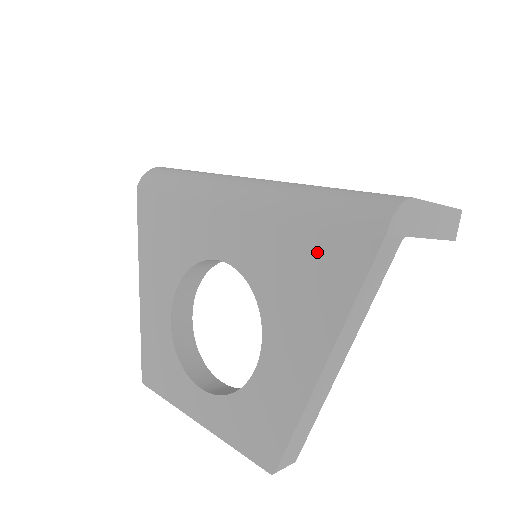
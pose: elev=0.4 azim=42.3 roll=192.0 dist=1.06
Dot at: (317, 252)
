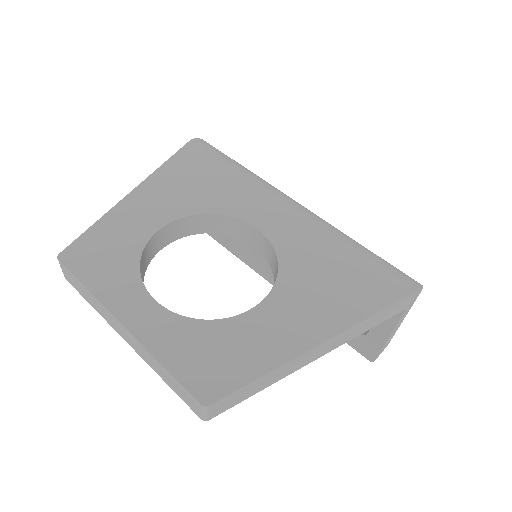
Dot at: (357, 271)
